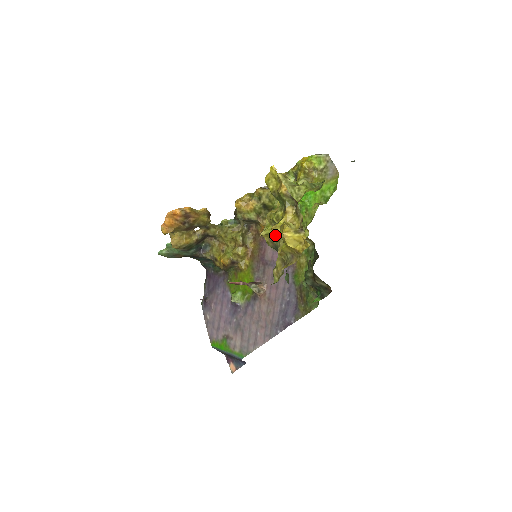
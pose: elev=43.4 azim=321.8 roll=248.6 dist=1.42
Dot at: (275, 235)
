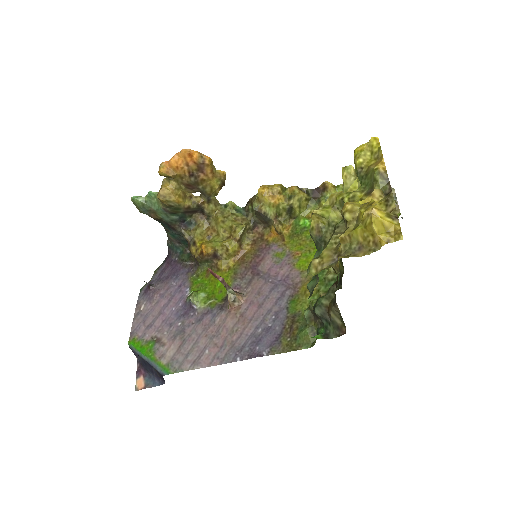
Dot at: (348, 212)
